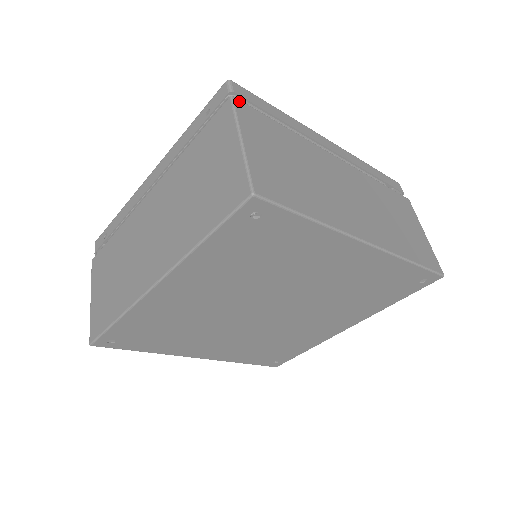
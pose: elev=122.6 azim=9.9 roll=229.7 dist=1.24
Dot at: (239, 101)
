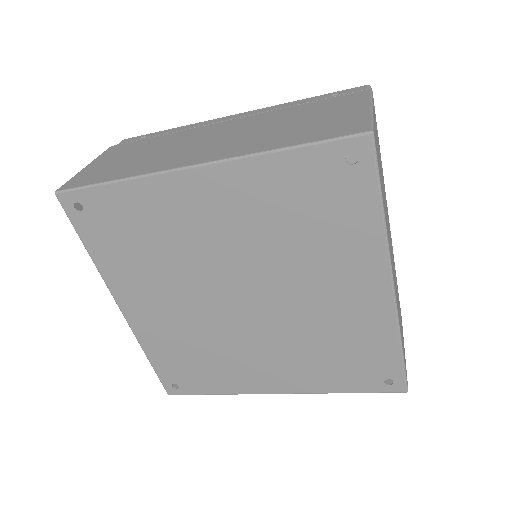
Dot at: (373, 98)
